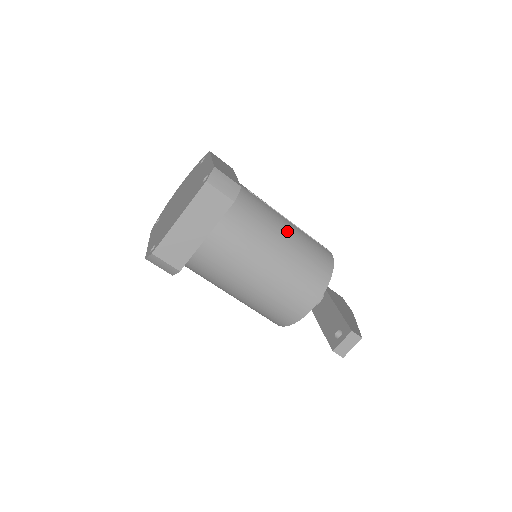
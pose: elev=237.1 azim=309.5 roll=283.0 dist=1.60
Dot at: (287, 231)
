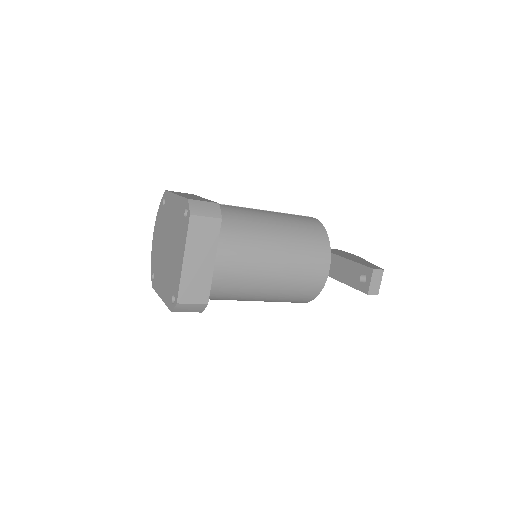
Dot at: (272, 219)
